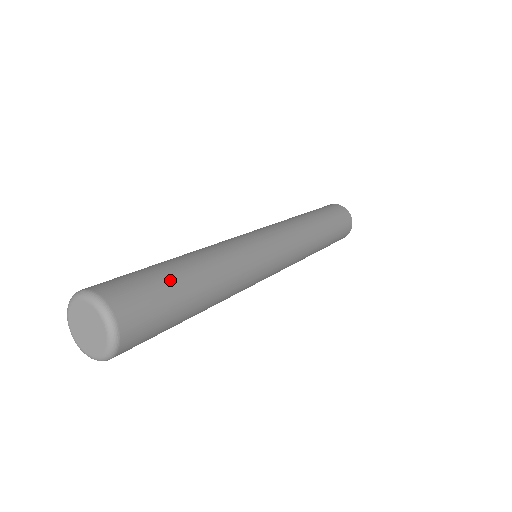
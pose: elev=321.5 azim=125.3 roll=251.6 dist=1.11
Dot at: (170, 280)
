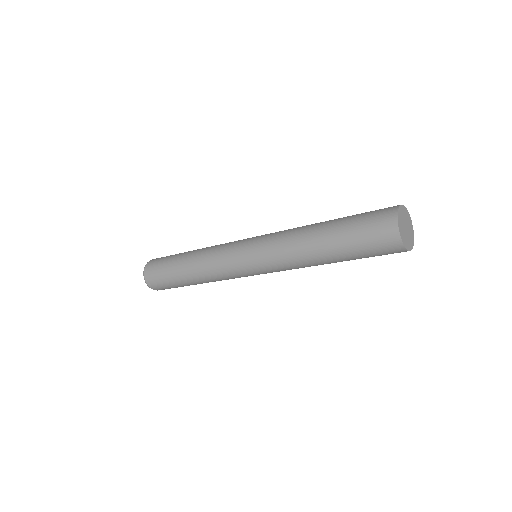
Dot at: (172, 279)
